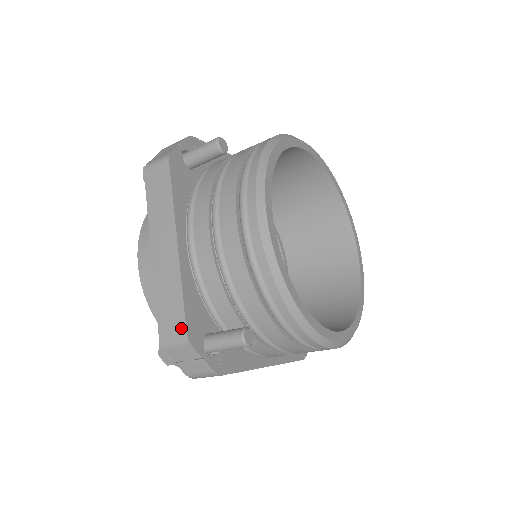
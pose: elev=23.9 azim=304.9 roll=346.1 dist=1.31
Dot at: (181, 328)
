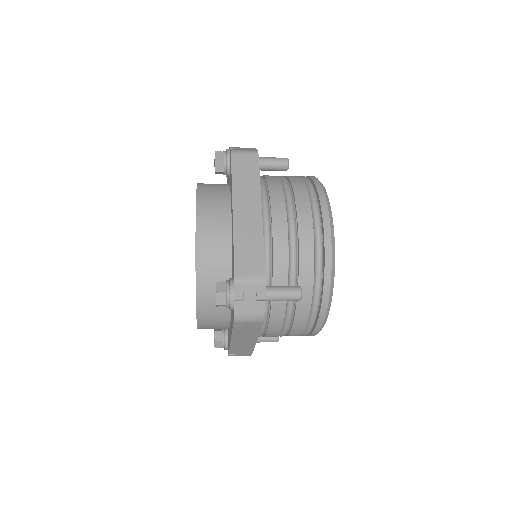
Dot at: (260, 270)
